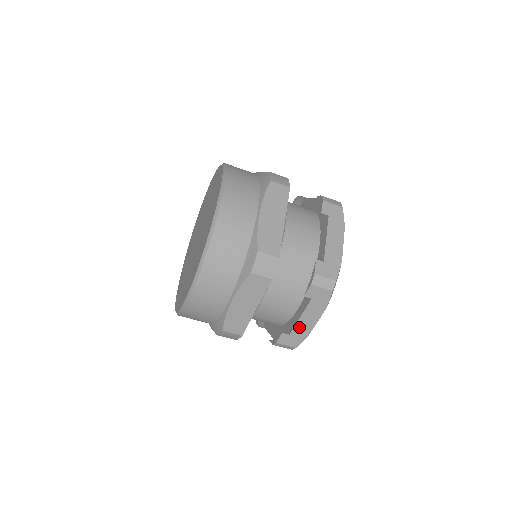
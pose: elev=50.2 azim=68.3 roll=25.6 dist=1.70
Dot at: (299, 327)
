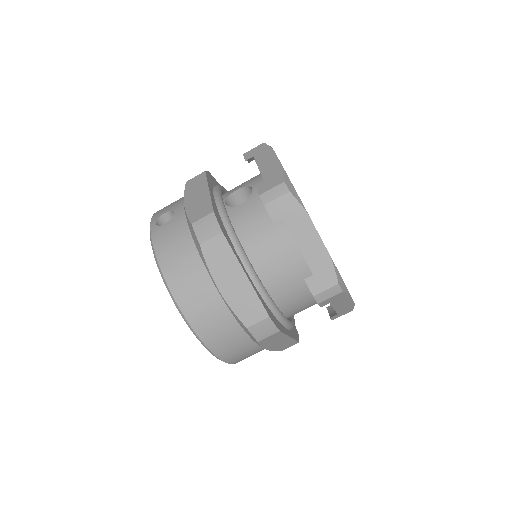
Dot at: (340, 309)
